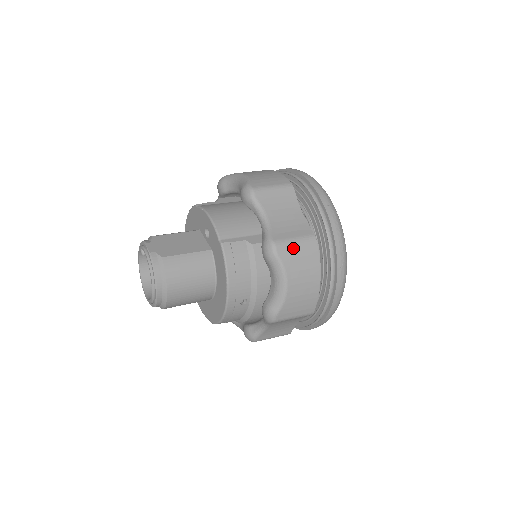
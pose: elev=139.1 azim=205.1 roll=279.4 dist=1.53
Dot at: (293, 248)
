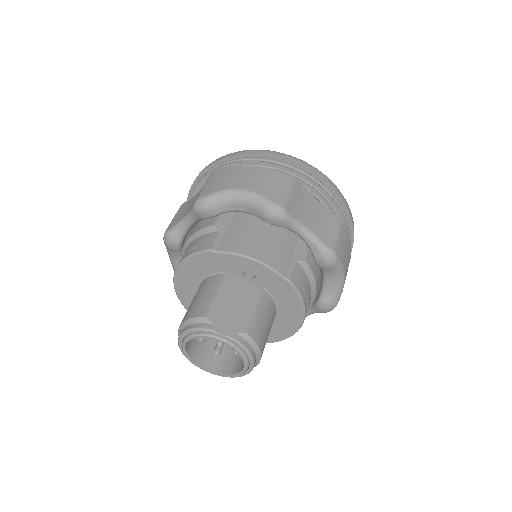
Dot at: (341, 243)
